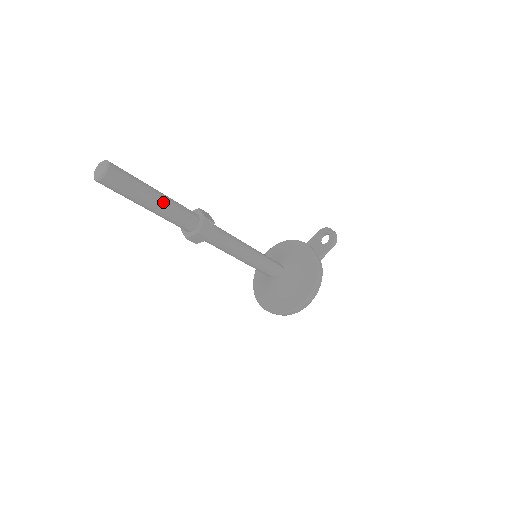
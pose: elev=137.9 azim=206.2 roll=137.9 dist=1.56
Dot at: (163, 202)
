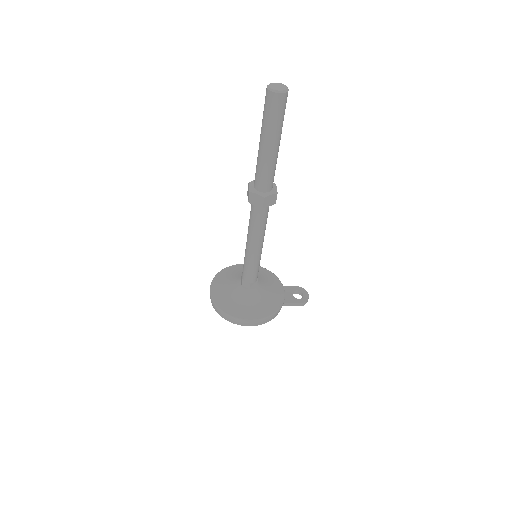
Dot at: (276, 152)
